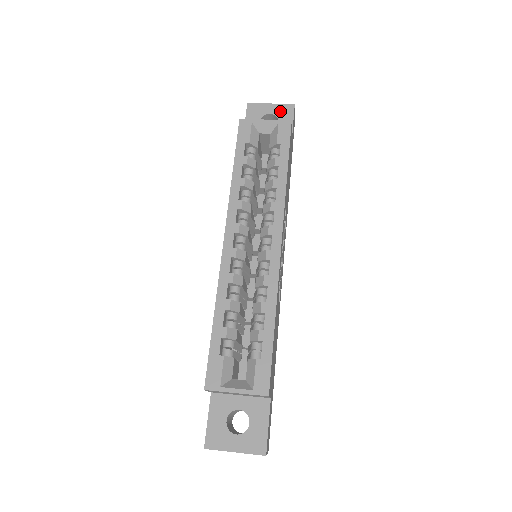
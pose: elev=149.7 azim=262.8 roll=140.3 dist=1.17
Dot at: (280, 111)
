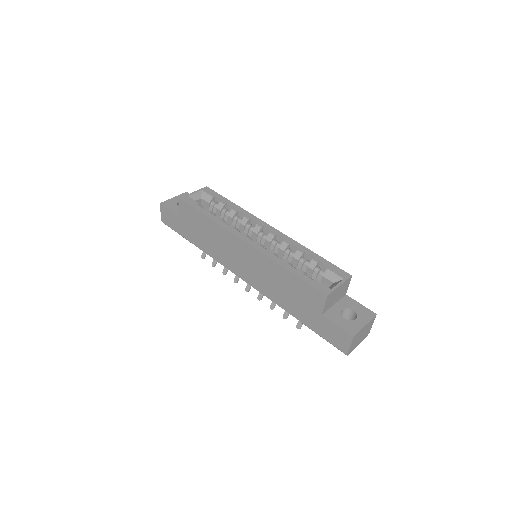
Dot at: occluded
